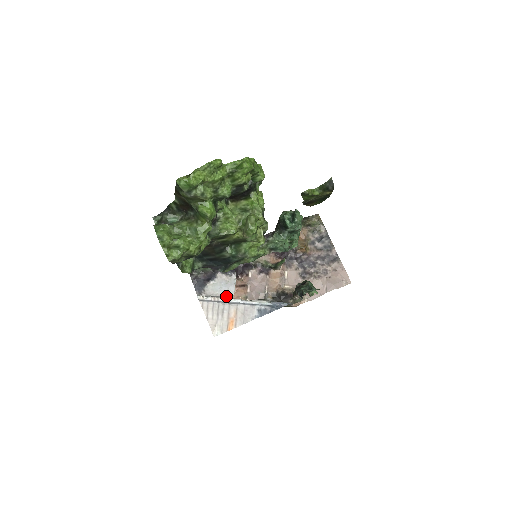
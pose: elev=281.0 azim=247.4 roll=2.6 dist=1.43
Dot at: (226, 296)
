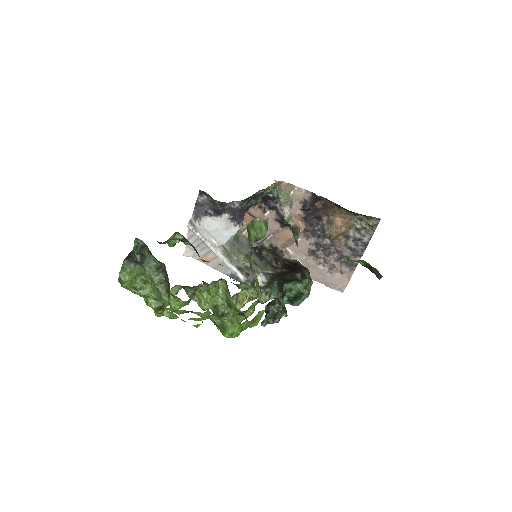
Dot at: (215, 240)
